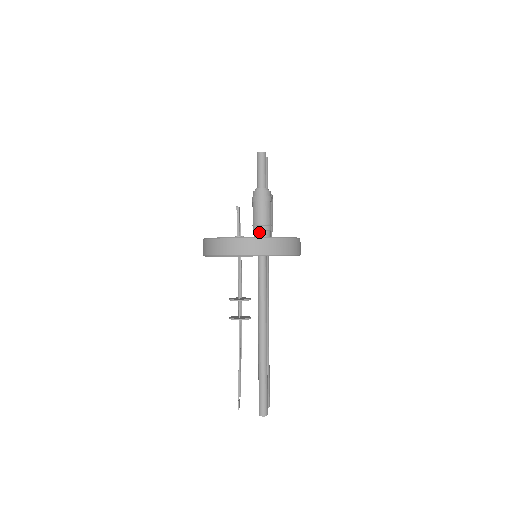
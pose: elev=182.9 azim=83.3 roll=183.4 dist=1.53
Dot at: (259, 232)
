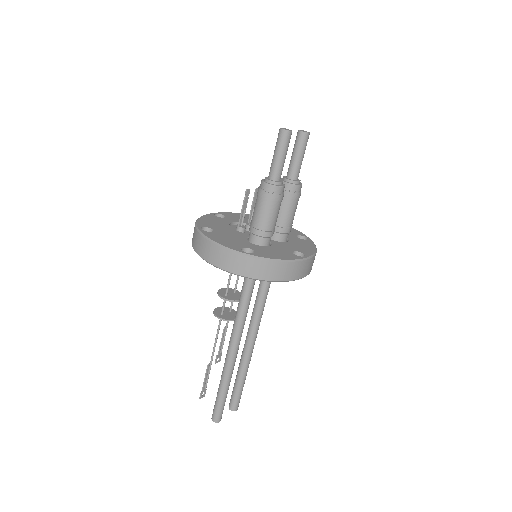
Dot at: (252, 235)
